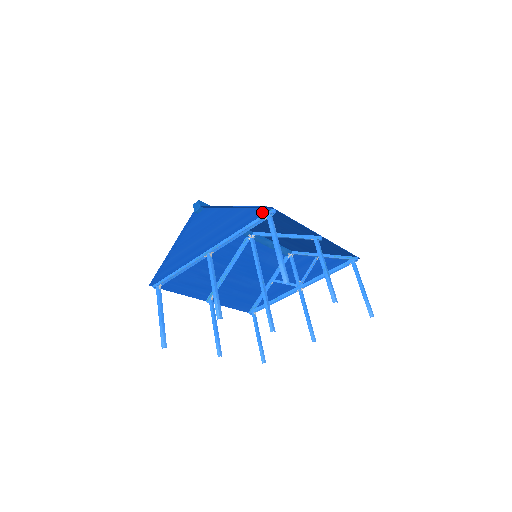
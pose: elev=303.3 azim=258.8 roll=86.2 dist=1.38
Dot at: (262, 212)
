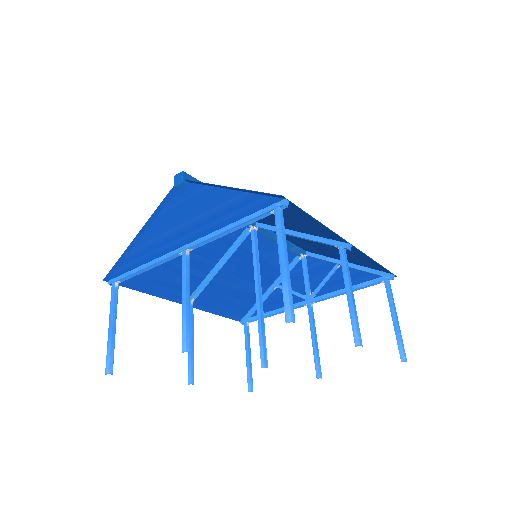
Dot at: (268, 202)
